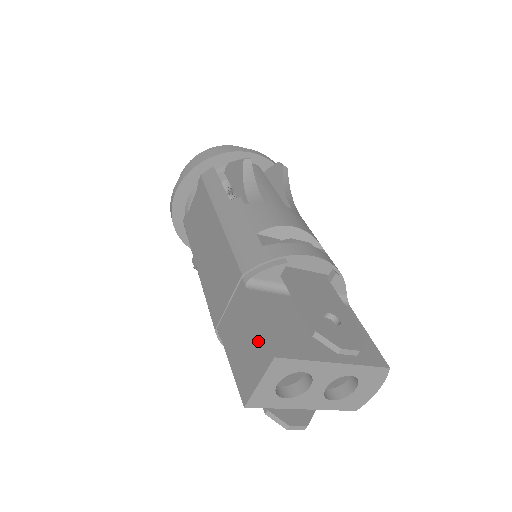
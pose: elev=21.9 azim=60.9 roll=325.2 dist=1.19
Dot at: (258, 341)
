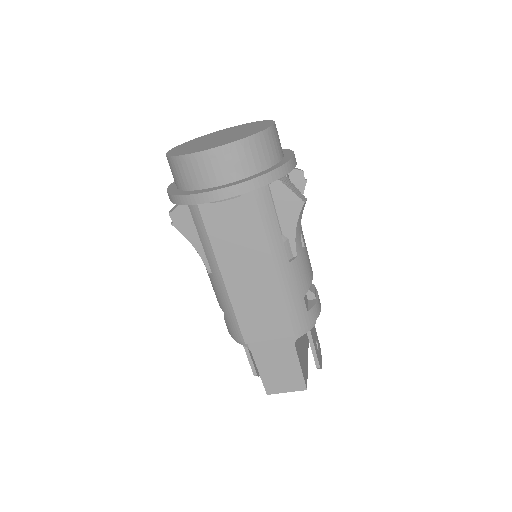
Dot at: (296, 377)
